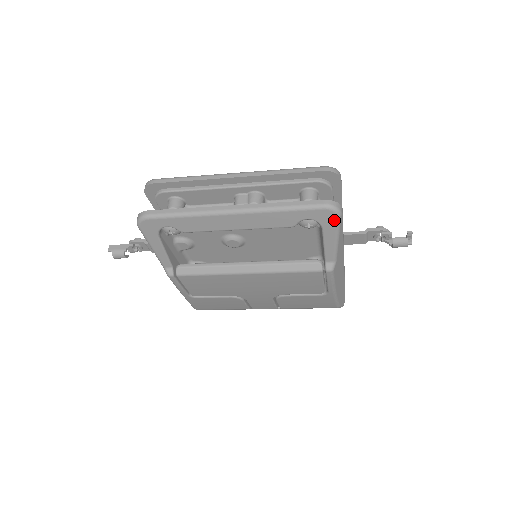
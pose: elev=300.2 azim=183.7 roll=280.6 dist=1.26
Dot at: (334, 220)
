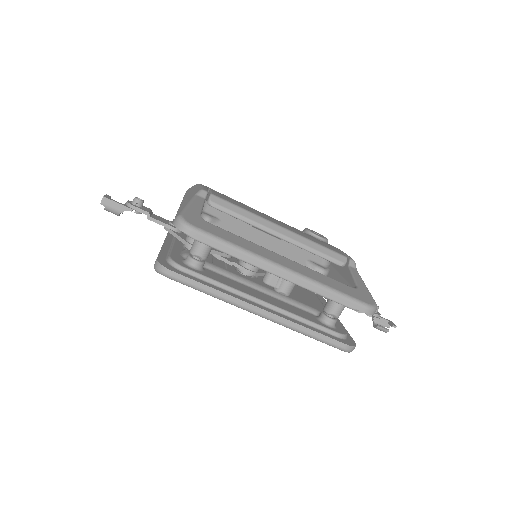
Dot at: occluded
